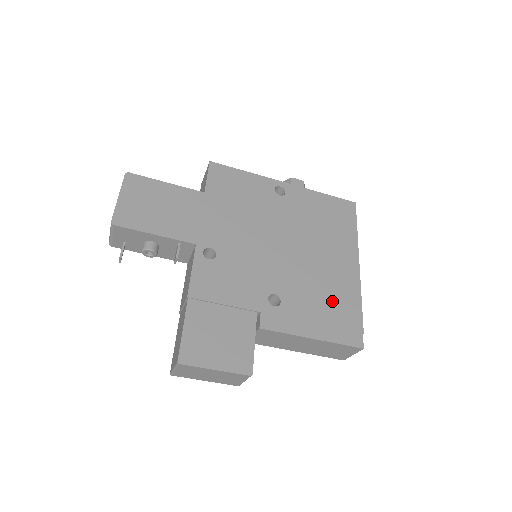
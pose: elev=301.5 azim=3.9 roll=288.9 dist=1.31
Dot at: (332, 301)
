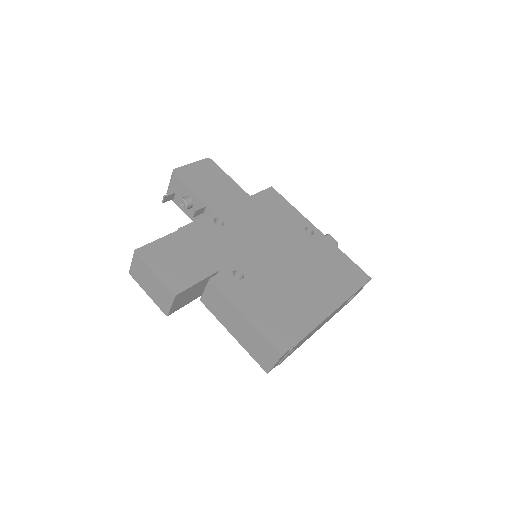
Dot at: (286, 310)
